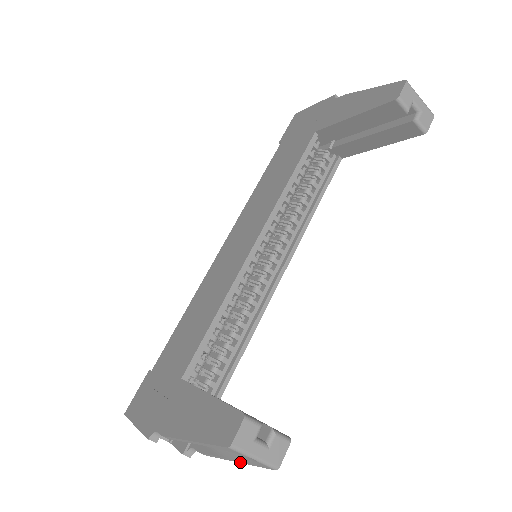
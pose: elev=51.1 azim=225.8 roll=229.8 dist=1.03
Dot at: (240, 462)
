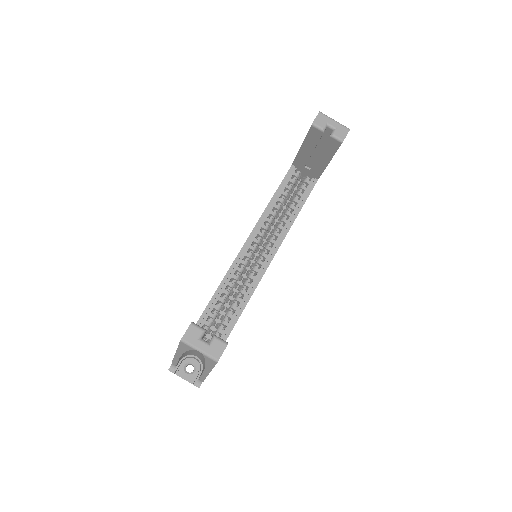
Dot at: (209, 370)
